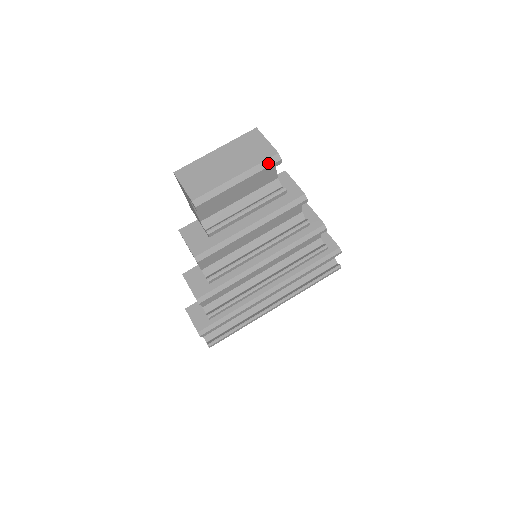
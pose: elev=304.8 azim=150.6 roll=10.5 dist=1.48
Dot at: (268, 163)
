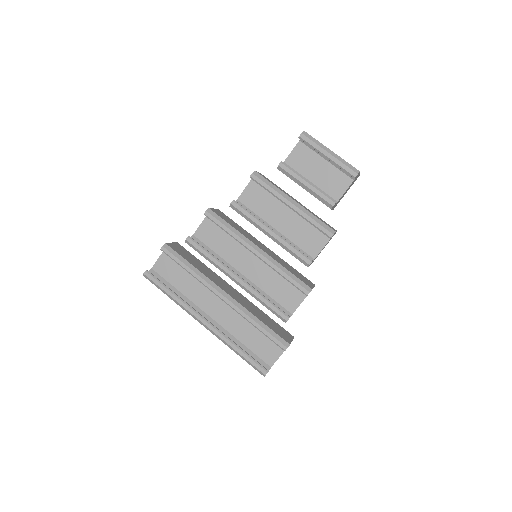
Dot at: (351, 167)
